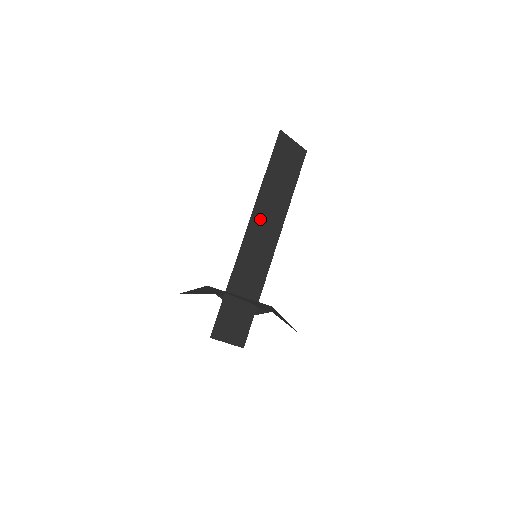
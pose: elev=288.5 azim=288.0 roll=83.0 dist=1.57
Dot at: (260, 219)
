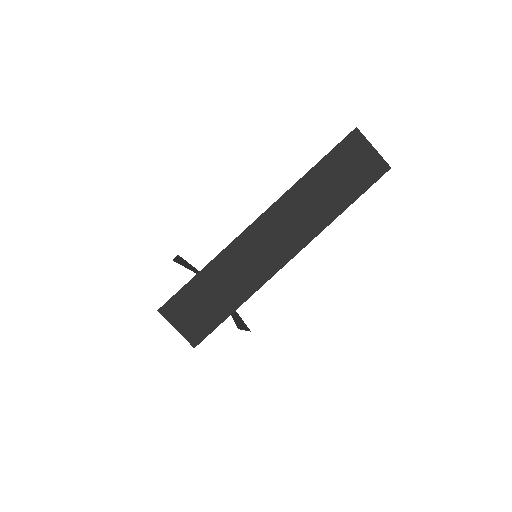
Dot at: (280, 218)
